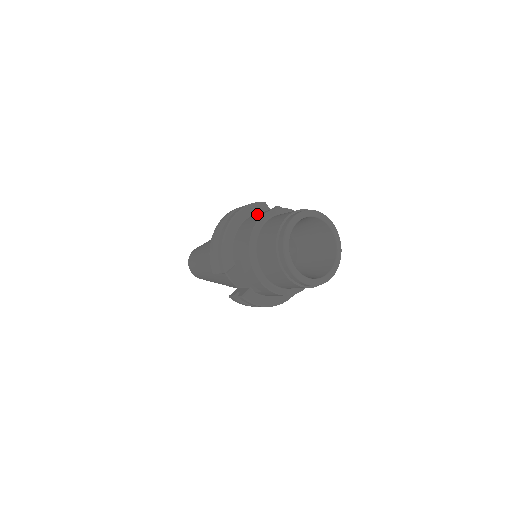
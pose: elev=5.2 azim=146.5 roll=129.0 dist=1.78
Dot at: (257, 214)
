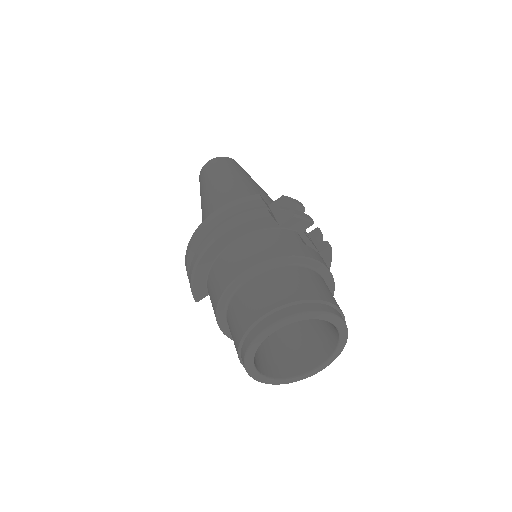
Dot at: (245, 249)
